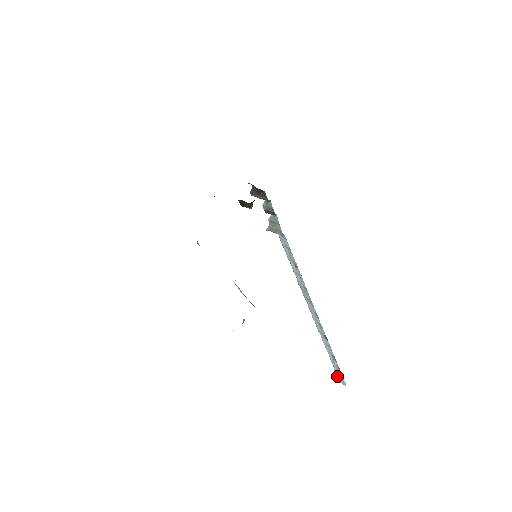
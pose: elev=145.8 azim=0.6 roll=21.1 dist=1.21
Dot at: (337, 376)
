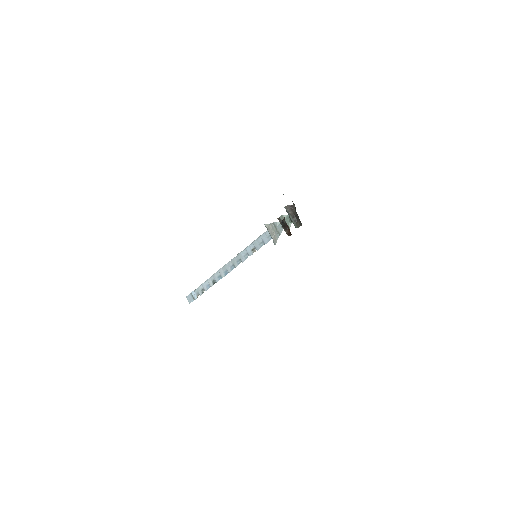
Dot at: (189, 294)
